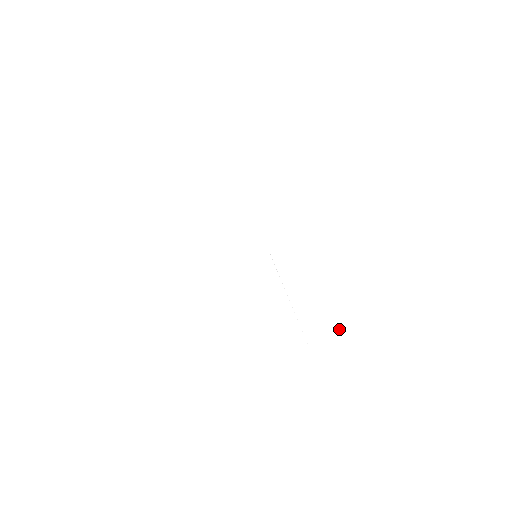
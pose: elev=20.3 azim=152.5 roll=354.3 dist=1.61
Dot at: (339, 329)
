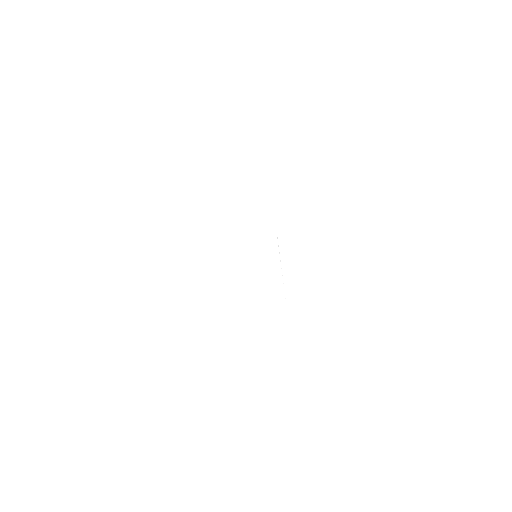
Dot at: (315, 313)
